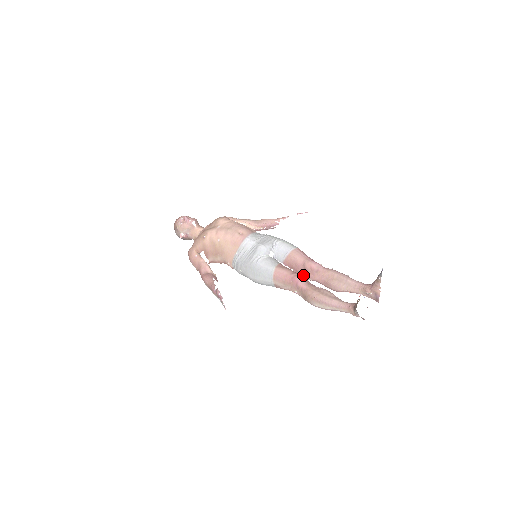
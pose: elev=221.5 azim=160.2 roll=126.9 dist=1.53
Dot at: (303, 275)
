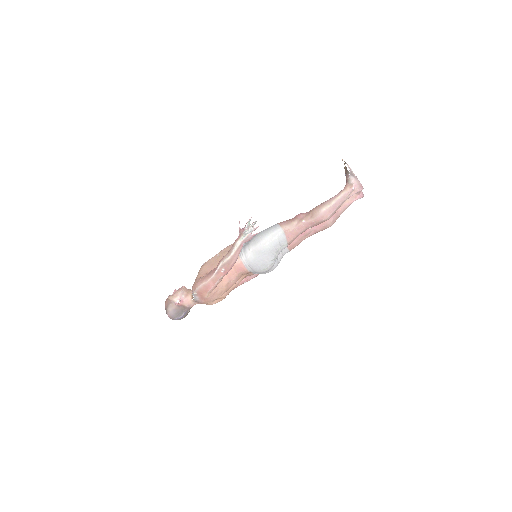
Dot at: occluded
